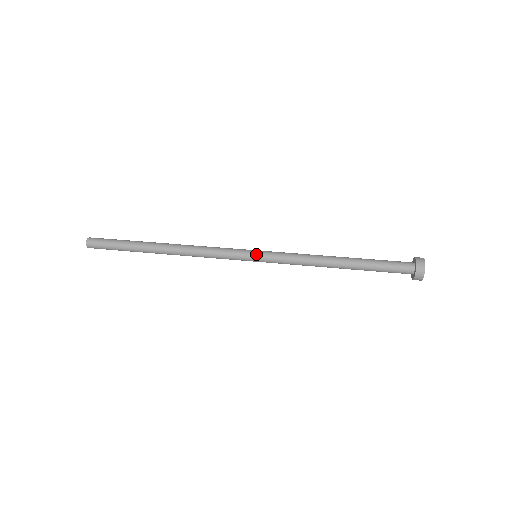
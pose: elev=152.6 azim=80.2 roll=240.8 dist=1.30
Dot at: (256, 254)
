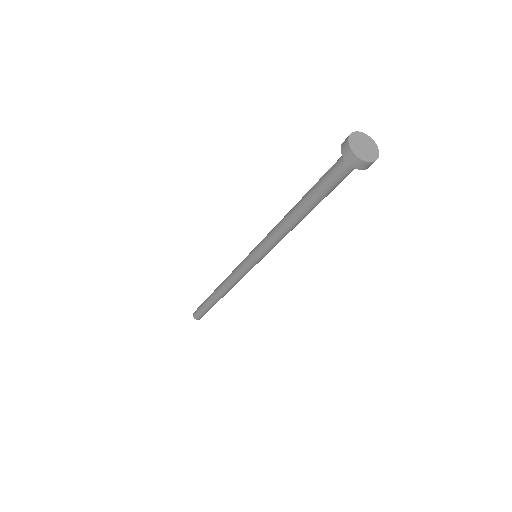
Dot at: (250, 255)
